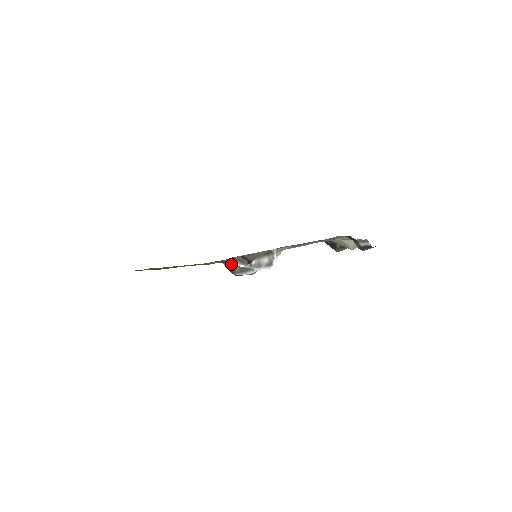
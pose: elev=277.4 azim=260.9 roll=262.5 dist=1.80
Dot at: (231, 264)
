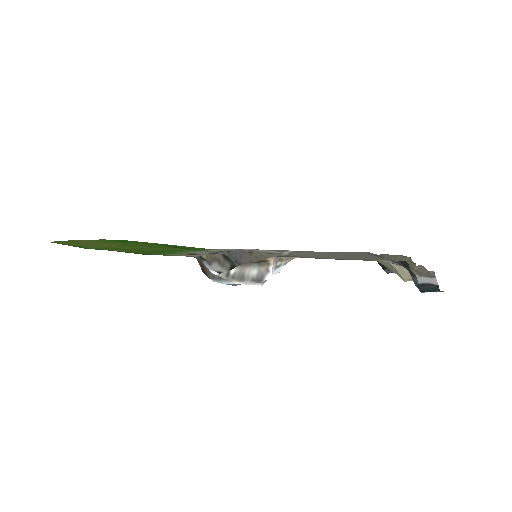
Dot at: occluded
